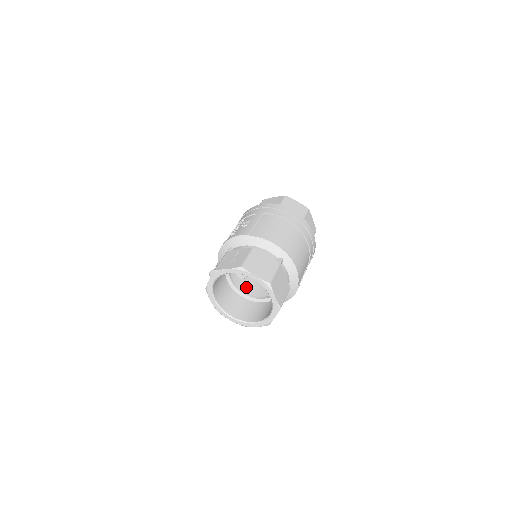
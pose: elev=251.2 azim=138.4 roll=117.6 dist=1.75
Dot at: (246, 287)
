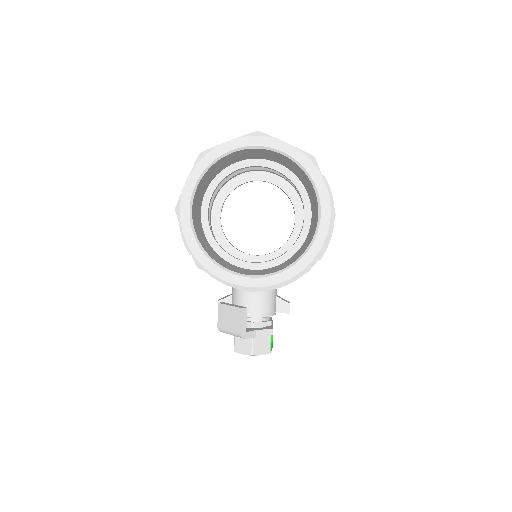
Dot at: occluded
